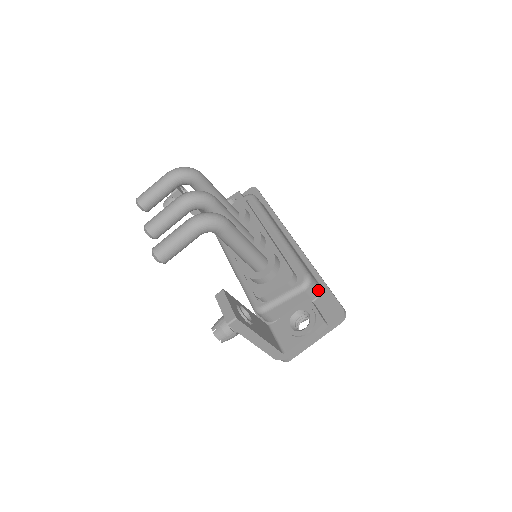
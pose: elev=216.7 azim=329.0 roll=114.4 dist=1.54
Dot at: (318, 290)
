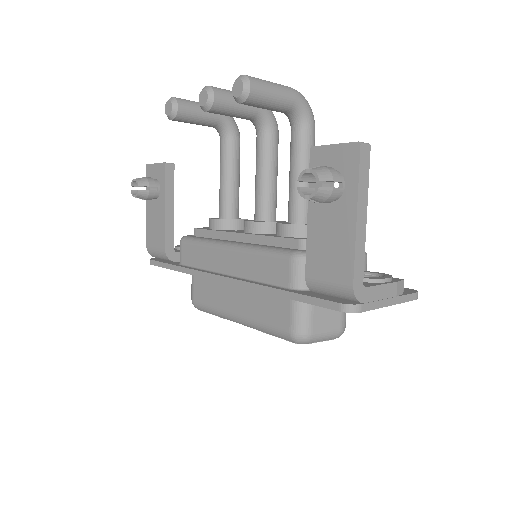
Dot at: occluded
